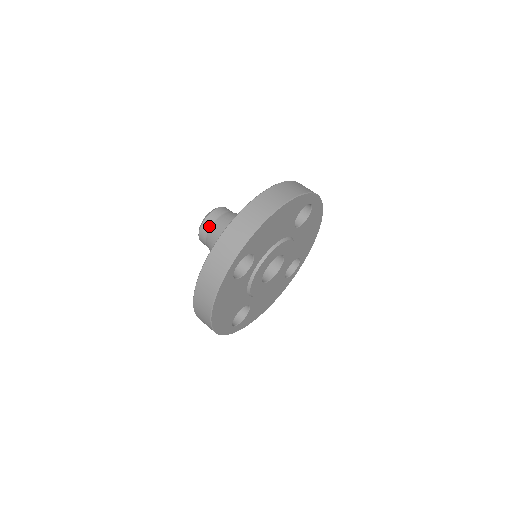
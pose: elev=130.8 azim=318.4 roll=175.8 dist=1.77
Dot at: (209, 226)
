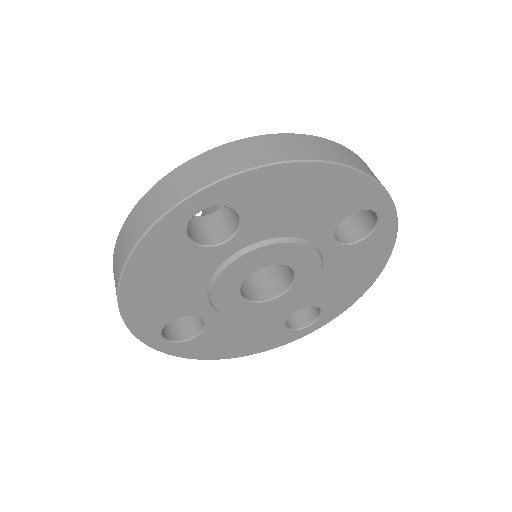
Dot at: occluded
